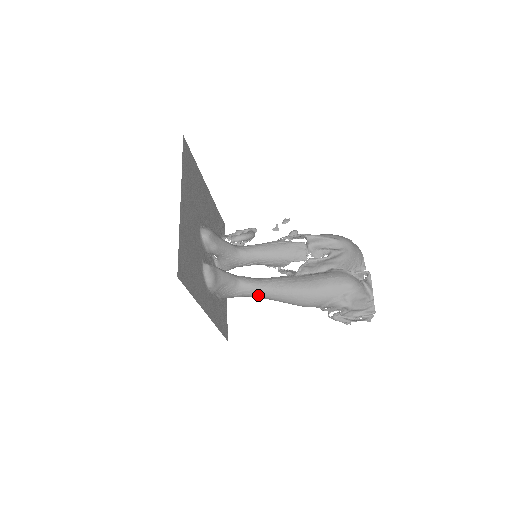
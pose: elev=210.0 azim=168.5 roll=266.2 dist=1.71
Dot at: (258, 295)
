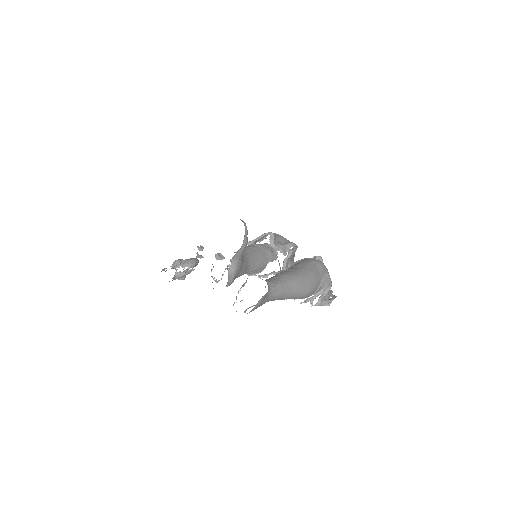
Dot at: (280, 293)
